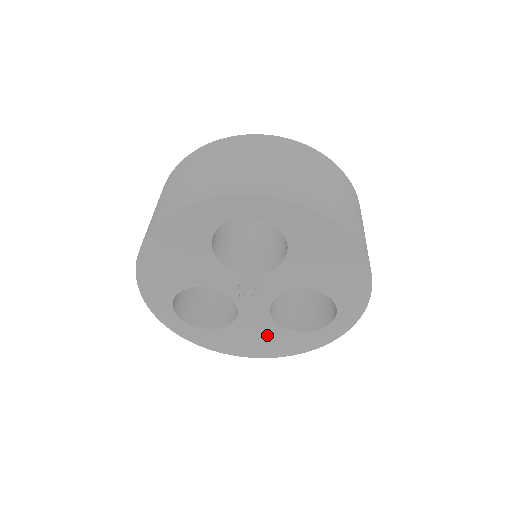
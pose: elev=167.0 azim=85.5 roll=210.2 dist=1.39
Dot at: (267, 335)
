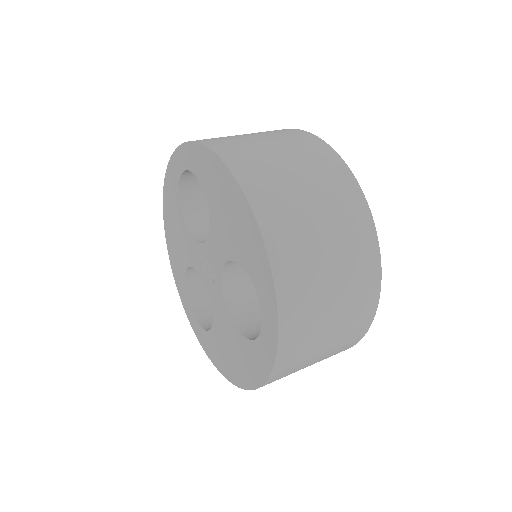
Dot at: (234, 344)
